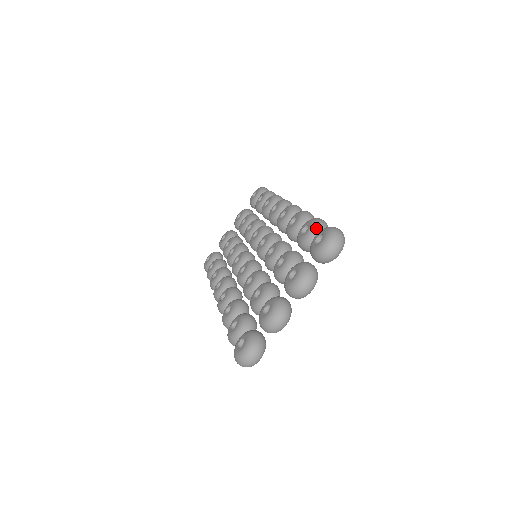
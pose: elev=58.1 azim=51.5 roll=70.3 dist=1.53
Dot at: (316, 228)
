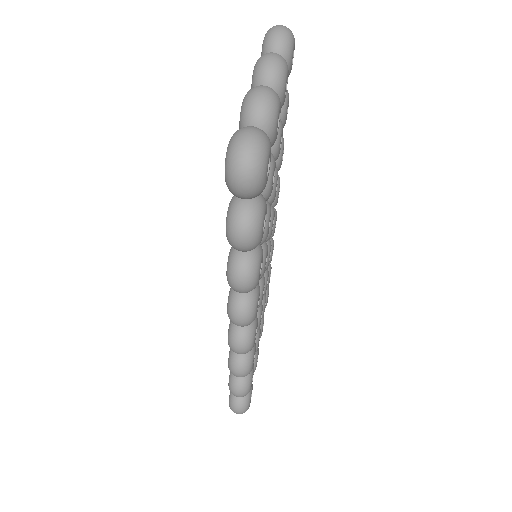
Dot at: occluded
